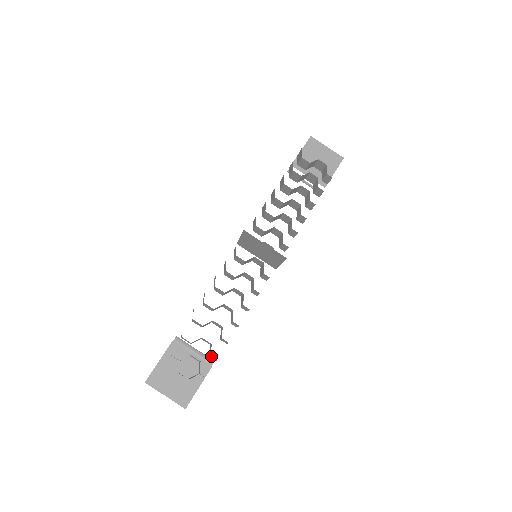
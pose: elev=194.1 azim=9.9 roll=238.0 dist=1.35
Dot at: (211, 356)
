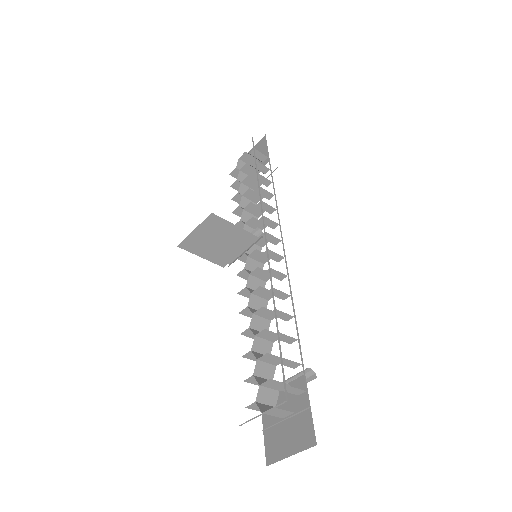
Dot at: (278, 363)
